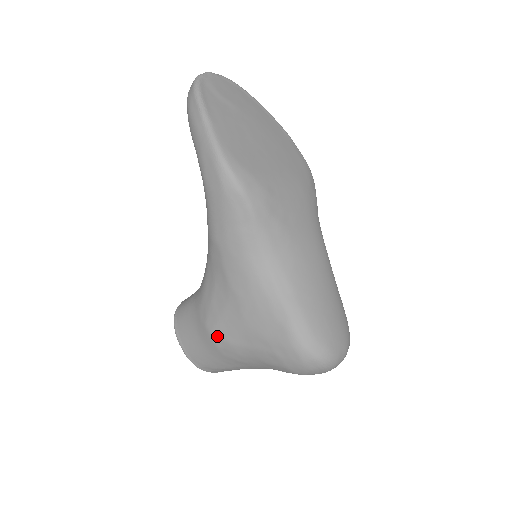
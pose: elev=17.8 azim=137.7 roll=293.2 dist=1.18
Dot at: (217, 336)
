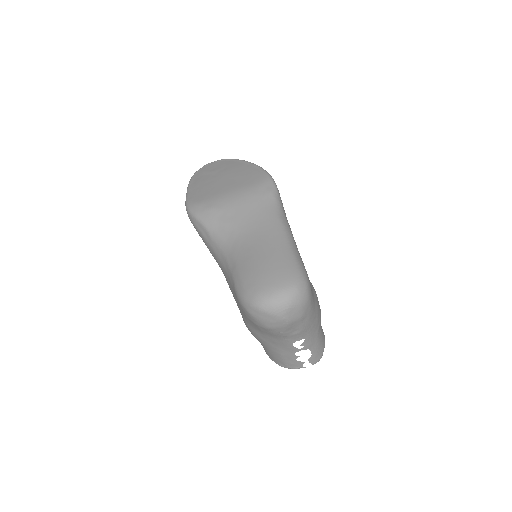
Dot at: occluded
